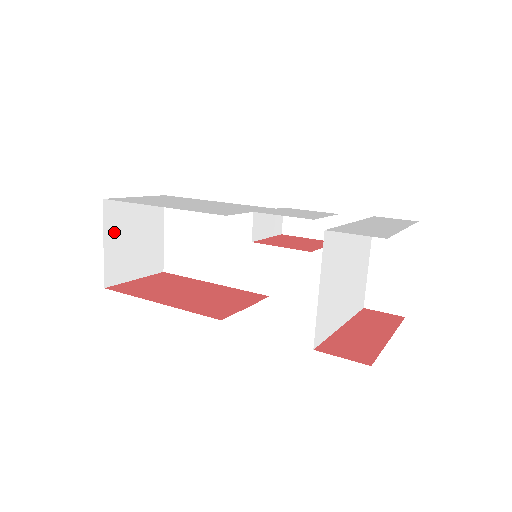
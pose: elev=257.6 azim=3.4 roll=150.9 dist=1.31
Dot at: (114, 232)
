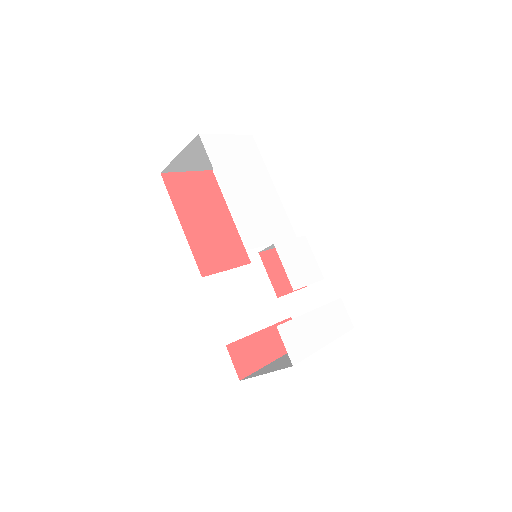
Dot at: (192, 149)
